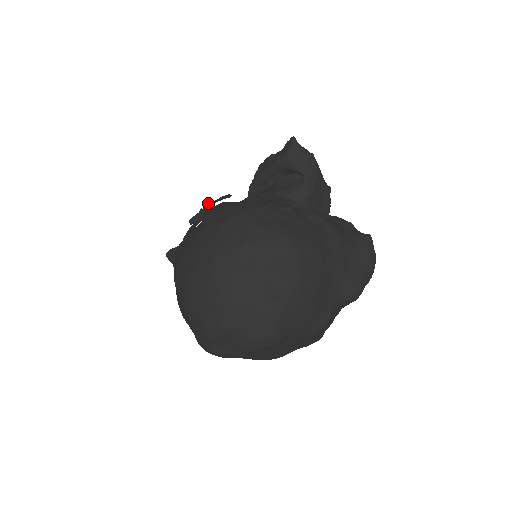
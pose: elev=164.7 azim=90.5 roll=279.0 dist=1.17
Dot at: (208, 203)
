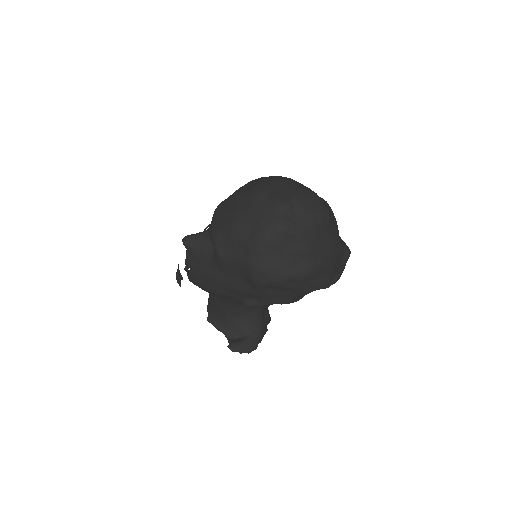
Dot at: occluded
